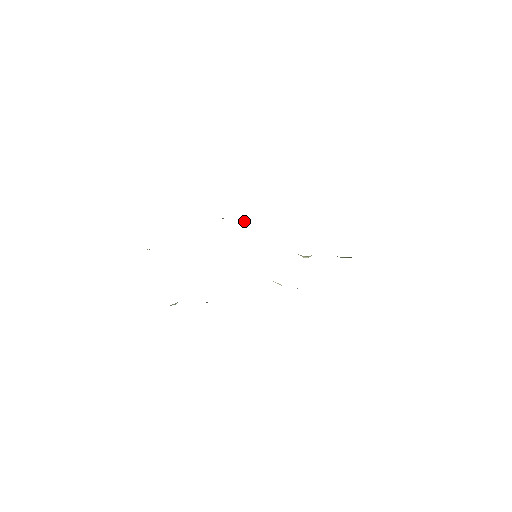
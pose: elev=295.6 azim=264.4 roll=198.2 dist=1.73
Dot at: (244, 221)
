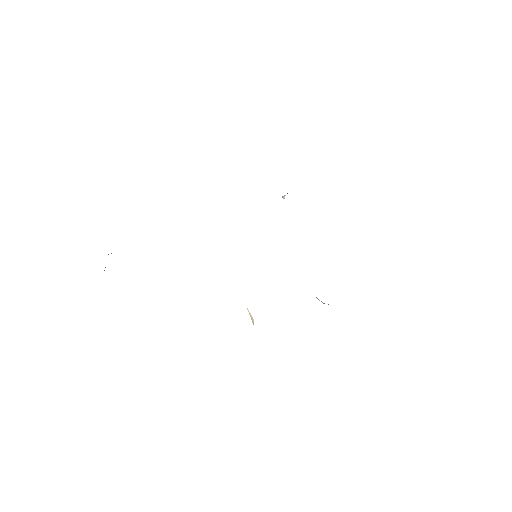
Dot at: (284, 195)
